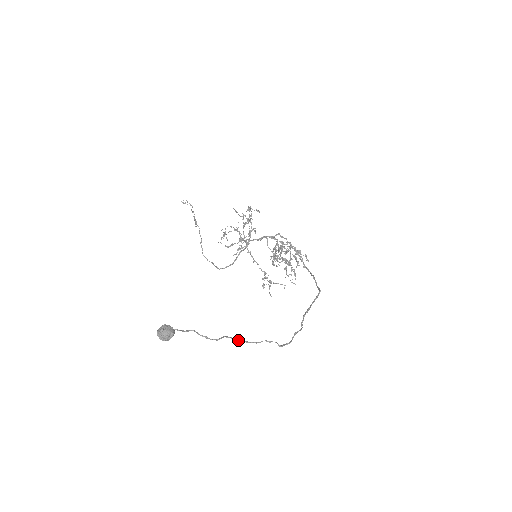
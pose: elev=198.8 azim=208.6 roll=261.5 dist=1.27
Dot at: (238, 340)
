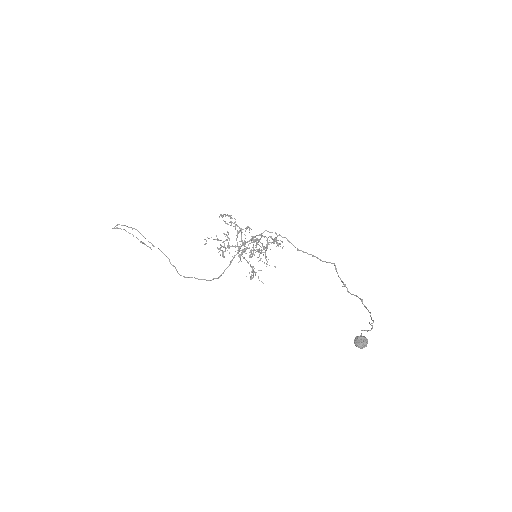
Dot at: occluded
